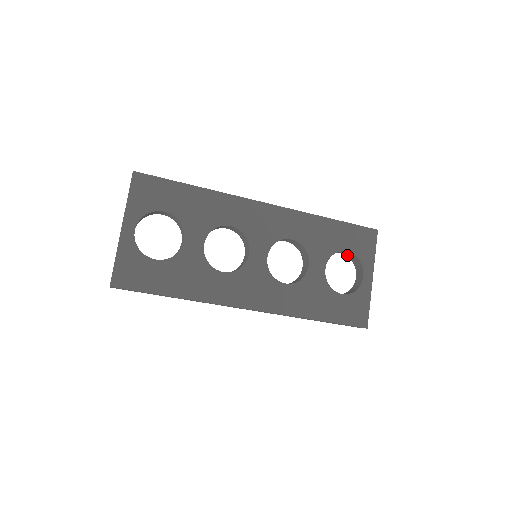
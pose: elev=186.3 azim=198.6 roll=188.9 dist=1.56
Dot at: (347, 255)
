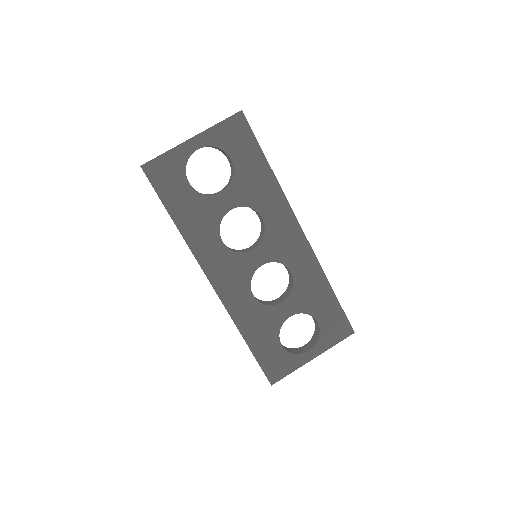
Dot at: (316, 325)
